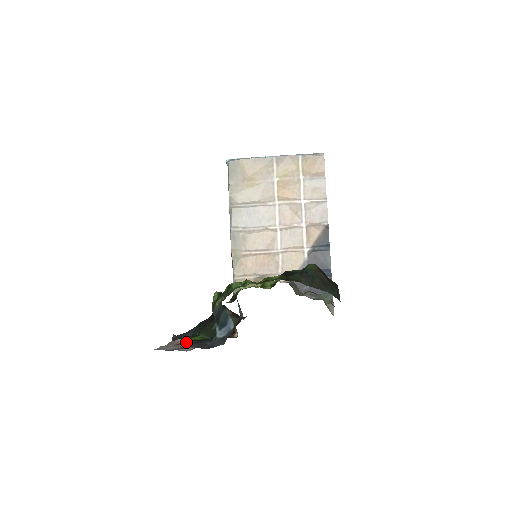
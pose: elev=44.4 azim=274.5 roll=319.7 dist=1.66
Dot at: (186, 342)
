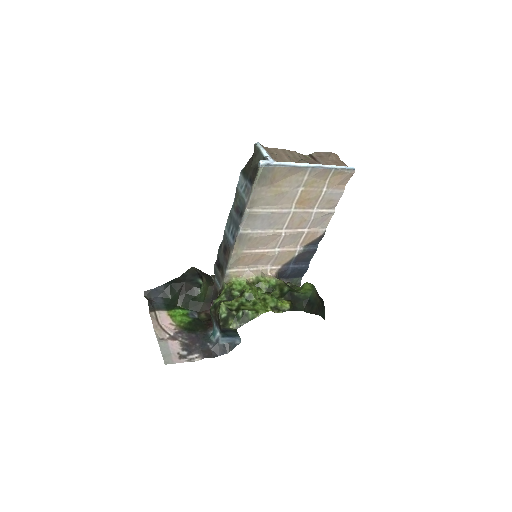
Dot at: (181, 335)
